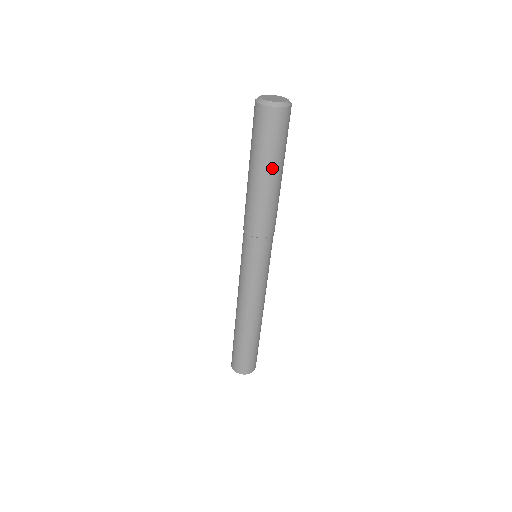
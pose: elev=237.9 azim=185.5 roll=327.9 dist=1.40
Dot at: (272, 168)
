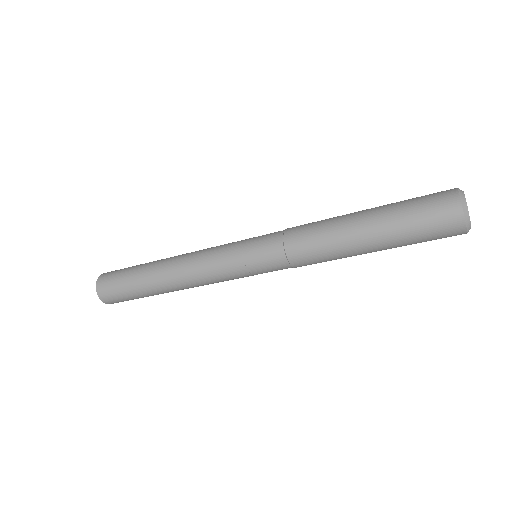
Dot at: occluded
